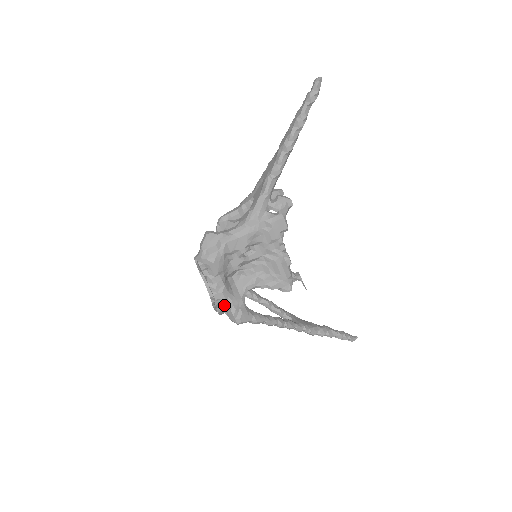
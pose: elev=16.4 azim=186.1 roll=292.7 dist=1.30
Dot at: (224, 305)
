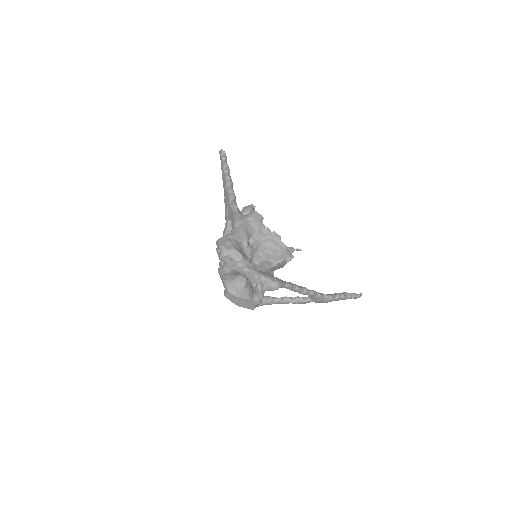
Dot at: (260, 282)
